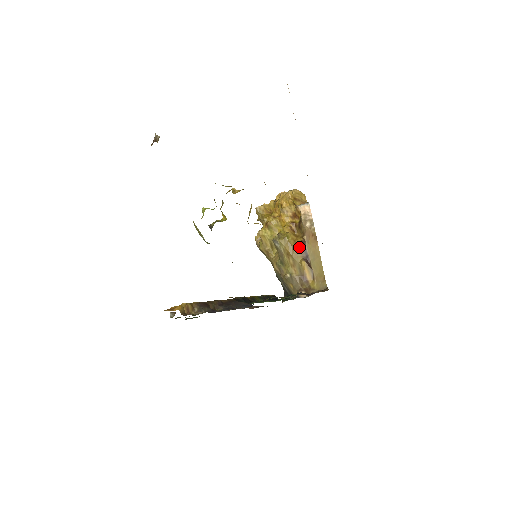
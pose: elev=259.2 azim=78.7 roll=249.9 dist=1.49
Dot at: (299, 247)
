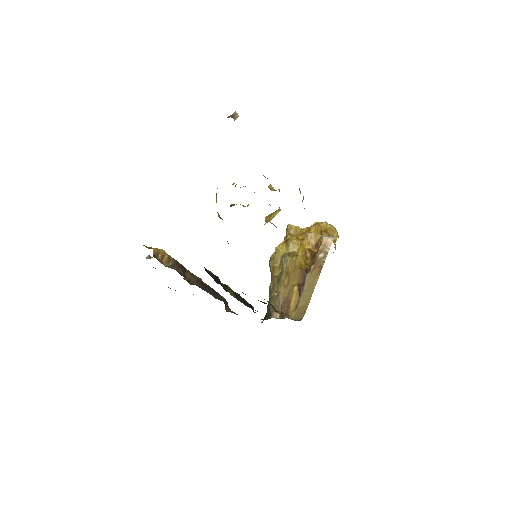
Dot at: (301, 272)
